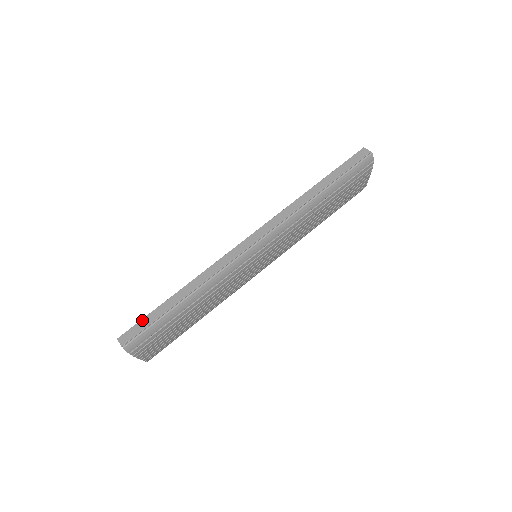
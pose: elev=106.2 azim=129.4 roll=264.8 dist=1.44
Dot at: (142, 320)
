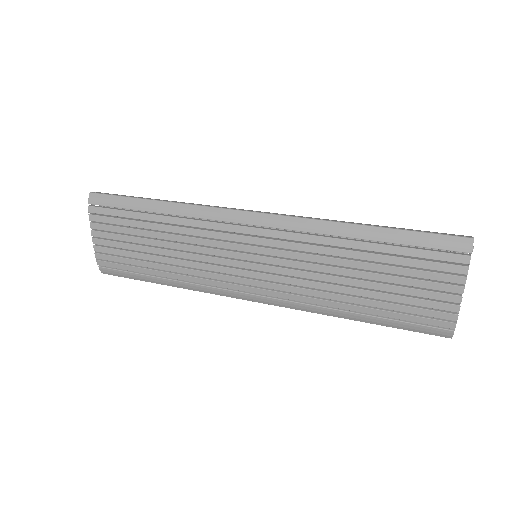
Dot at: (124, 195)
